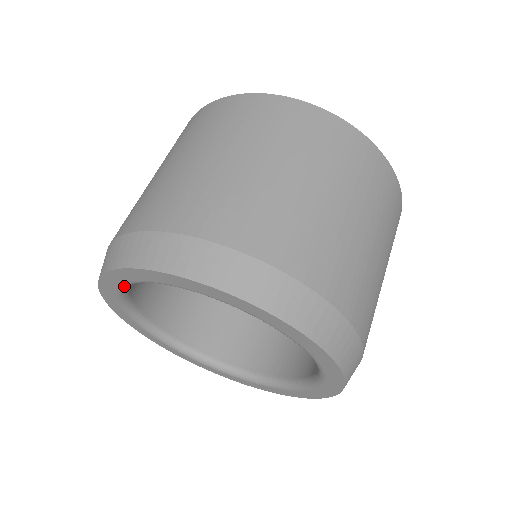
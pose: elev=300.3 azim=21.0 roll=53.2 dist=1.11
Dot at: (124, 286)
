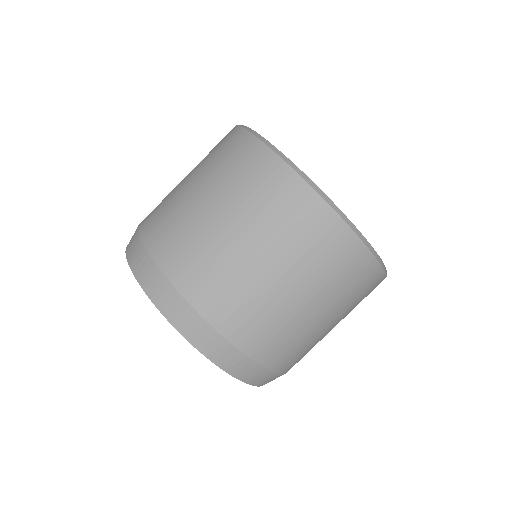
Dot at: occluded
